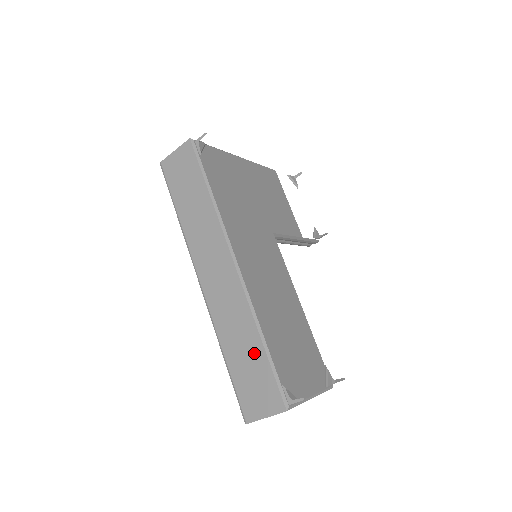
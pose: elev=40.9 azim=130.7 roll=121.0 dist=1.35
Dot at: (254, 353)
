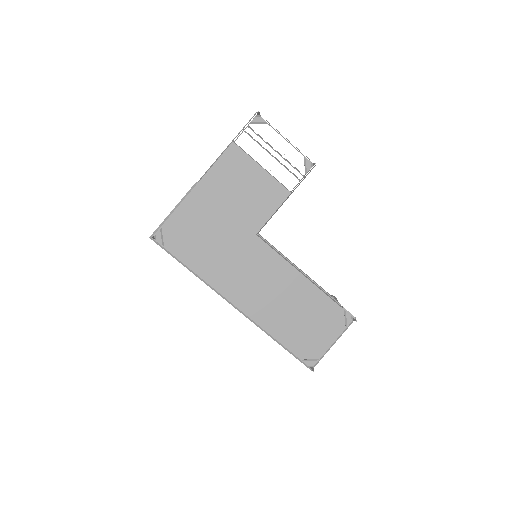
Dot at: occluded
